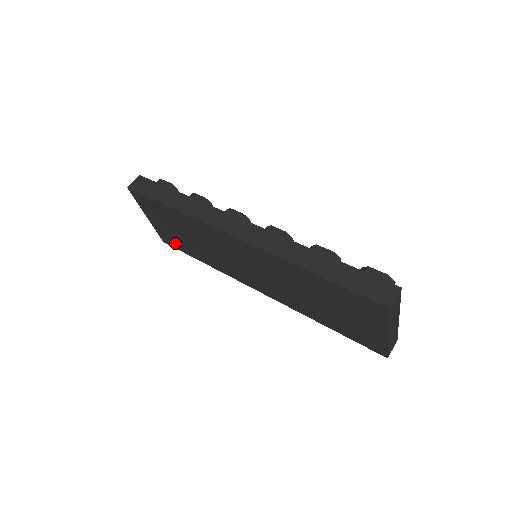
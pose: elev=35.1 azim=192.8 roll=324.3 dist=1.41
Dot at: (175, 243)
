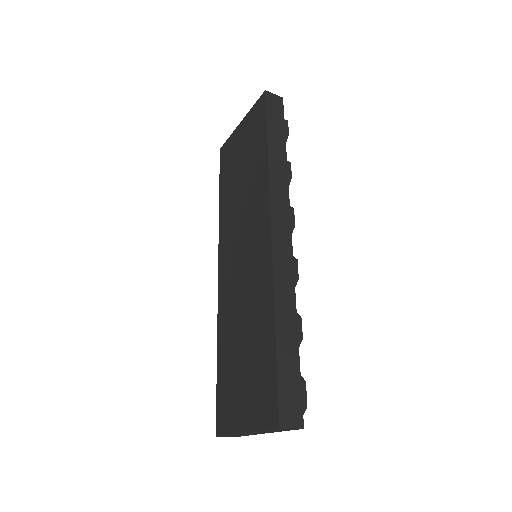
Dot at: (226, 163)
